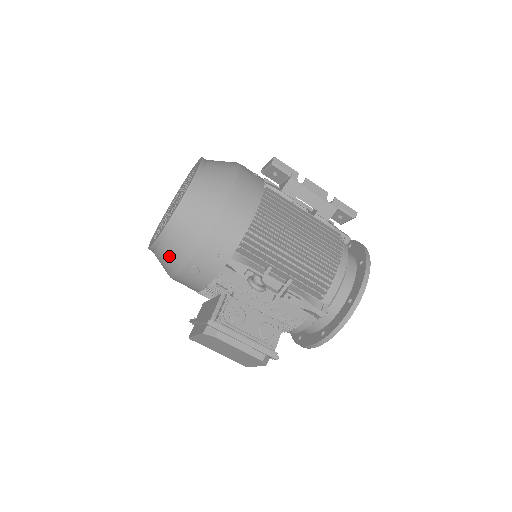
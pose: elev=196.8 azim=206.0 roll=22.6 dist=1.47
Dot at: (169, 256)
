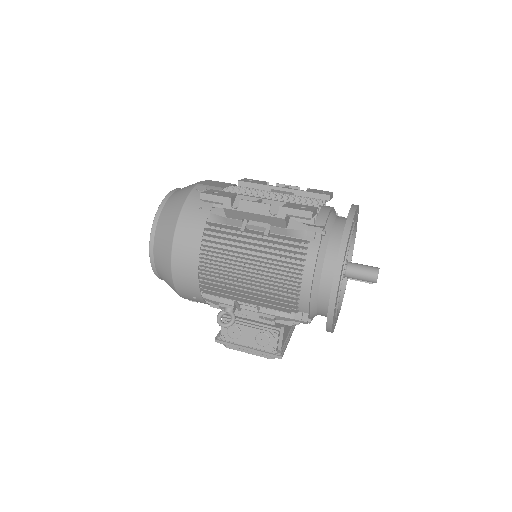
Dot at: occluded
